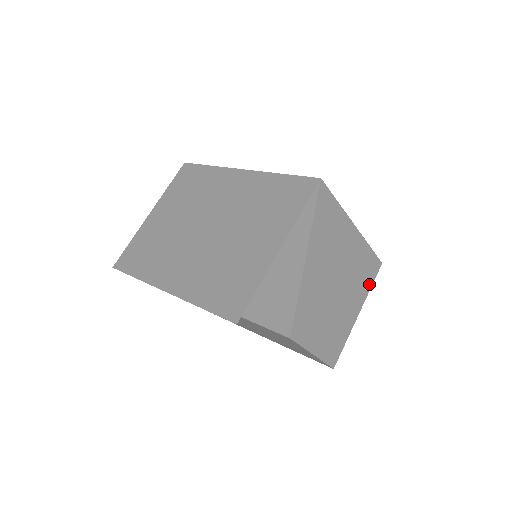
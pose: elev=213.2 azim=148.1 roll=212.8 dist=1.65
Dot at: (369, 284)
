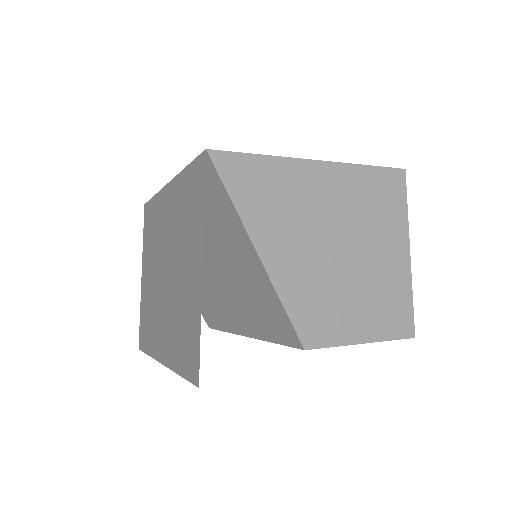
Dot at: (400, 207)
